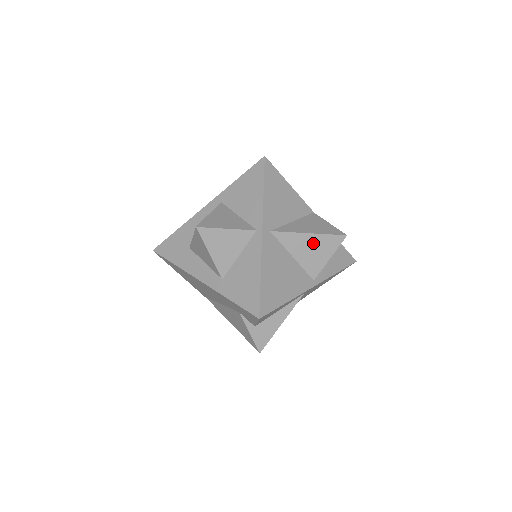
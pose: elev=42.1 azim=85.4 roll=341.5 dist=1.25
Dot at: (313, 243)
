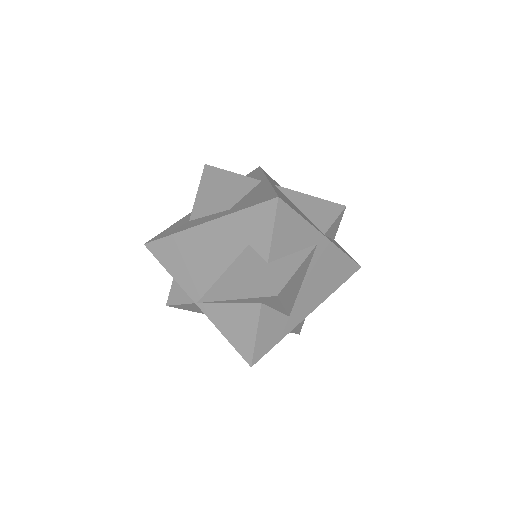
Dot at: (316, 204)
